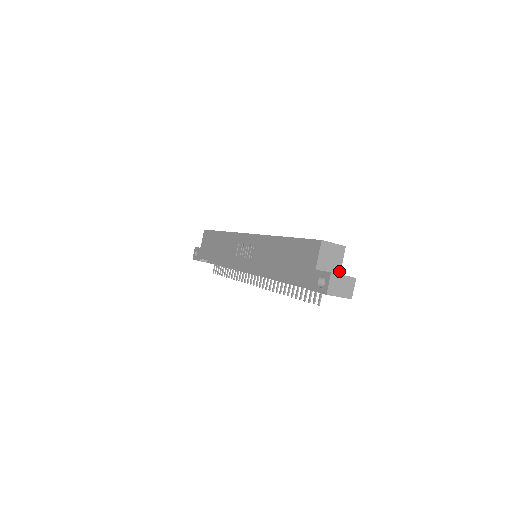
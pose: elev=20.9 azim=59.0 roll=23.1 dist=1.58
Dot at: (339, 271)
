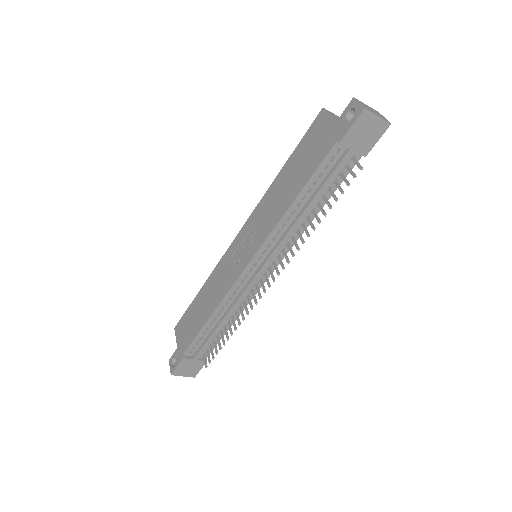
Dot at: occluded
